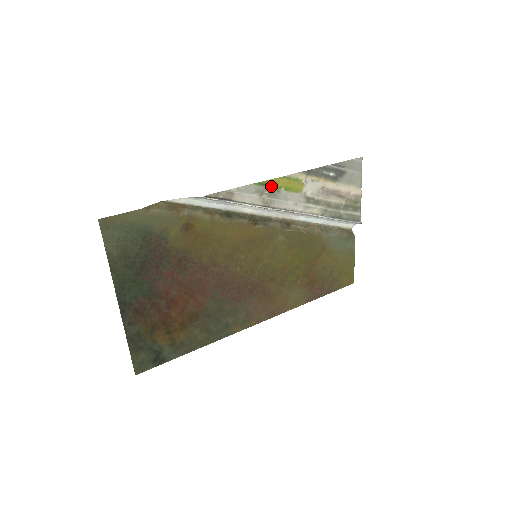
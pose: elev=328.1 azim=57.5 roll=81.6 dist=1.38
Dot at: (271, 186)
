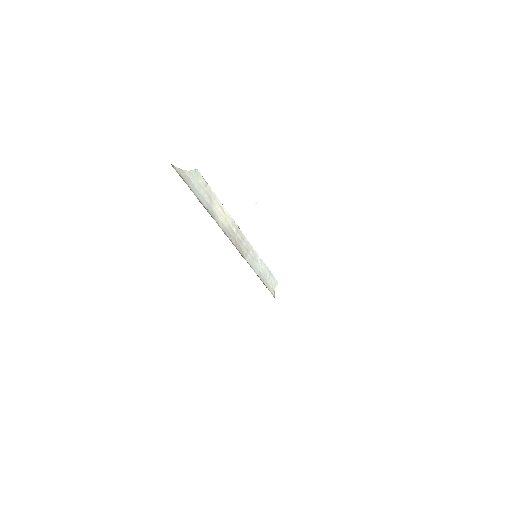
Dot at: occluded
